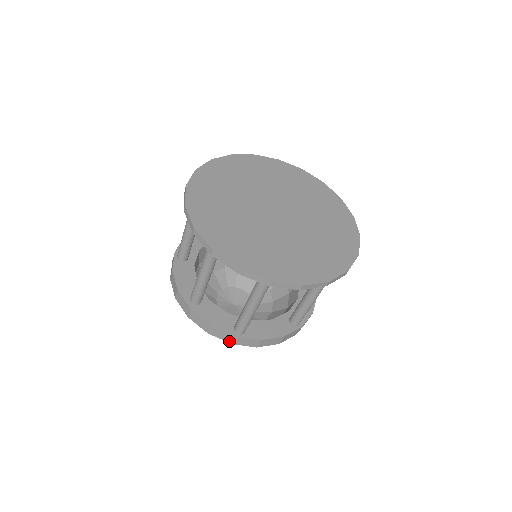
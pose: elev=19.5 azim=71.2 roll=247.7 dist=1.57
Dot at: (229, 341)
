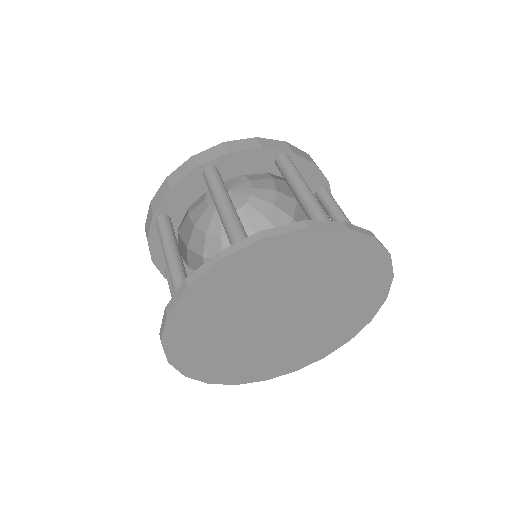
Dot at: occluded
